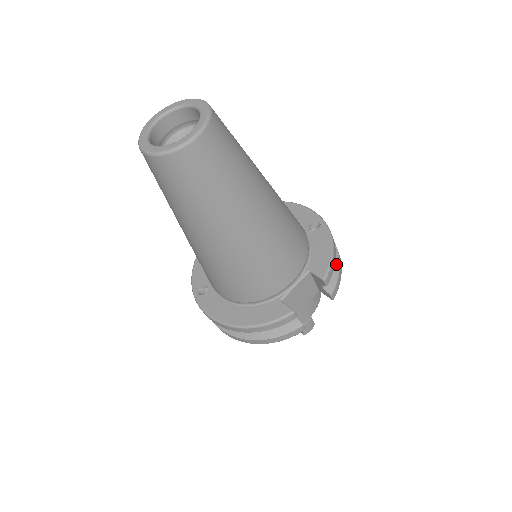
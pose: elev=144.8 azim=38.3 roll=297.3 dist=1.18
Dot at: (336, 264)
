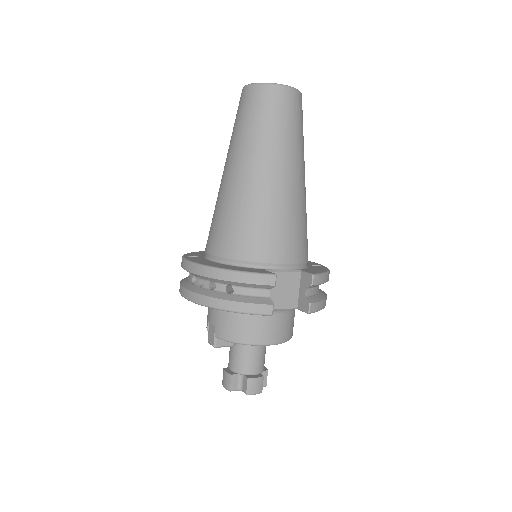
Dot at: (323, 296)
